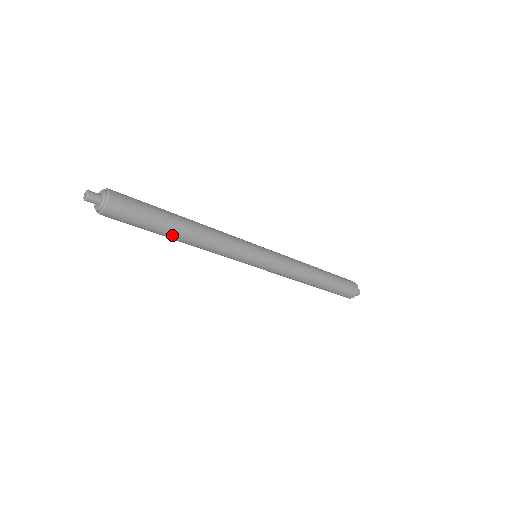
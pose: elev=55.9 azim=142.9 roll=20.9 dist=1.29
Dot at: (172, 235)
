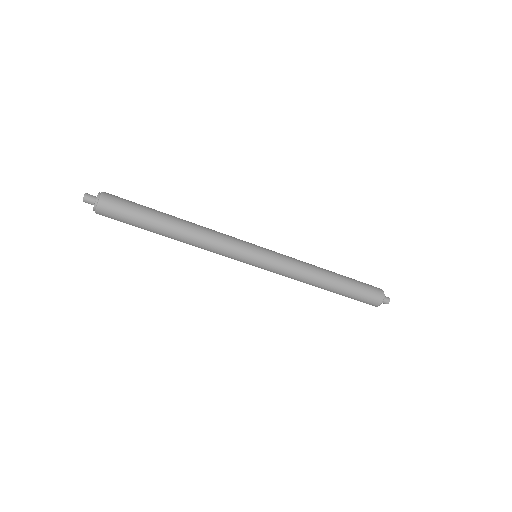
Dot at: occluded
